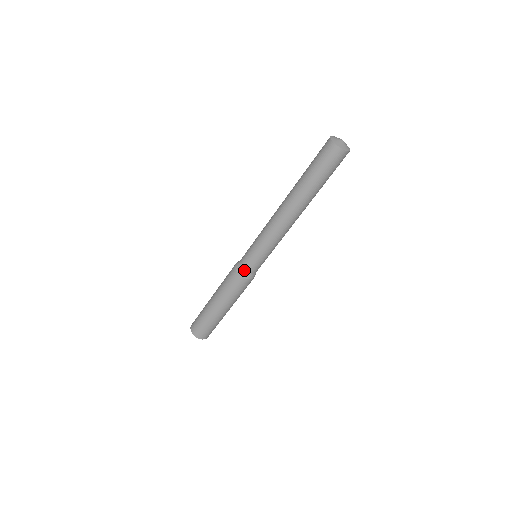
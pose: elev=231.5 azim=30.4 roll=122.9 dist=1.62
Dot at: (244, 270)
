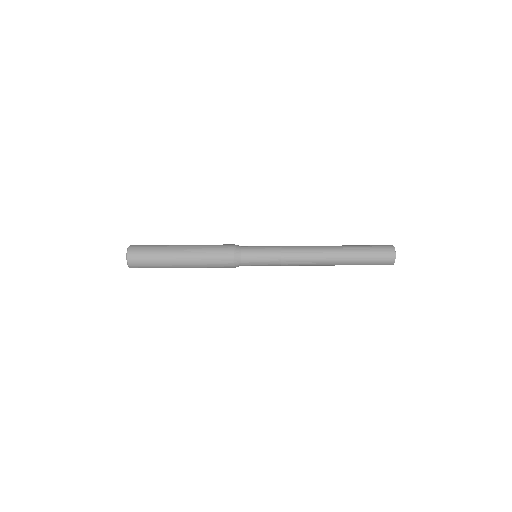
Dot at: (241, 264)
